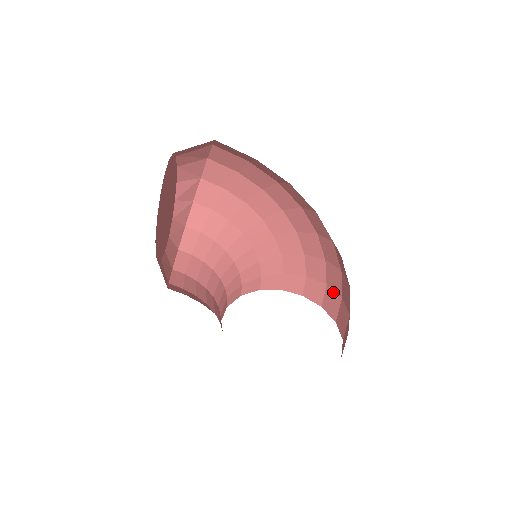
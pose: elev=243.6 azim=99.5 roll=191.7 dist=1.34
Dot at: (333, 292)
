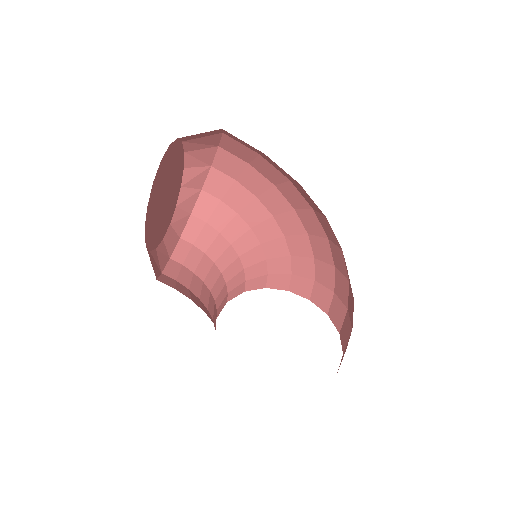
Dot at: (340, 302)
